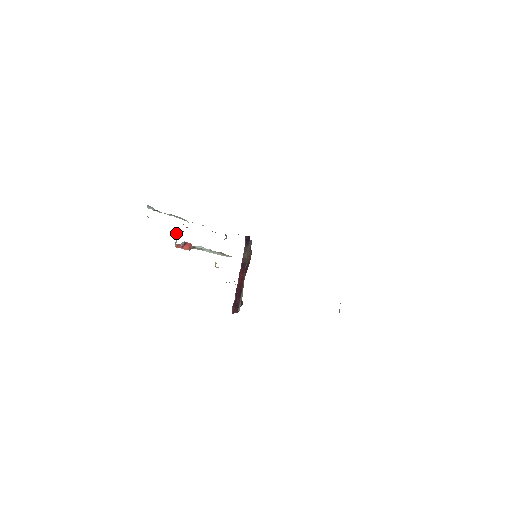
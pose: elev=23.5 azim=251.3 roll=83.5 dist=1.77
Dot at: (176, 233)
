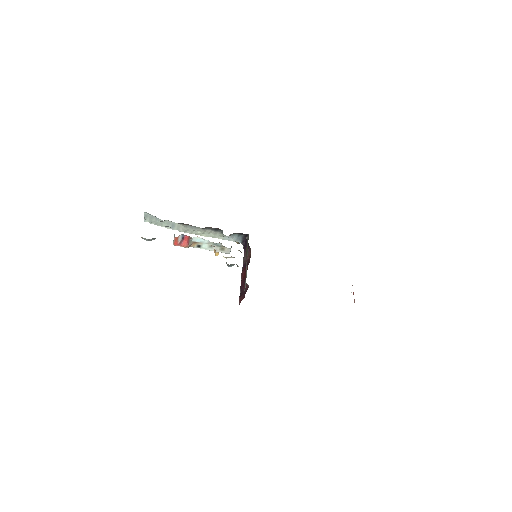
Dot at: occluded
